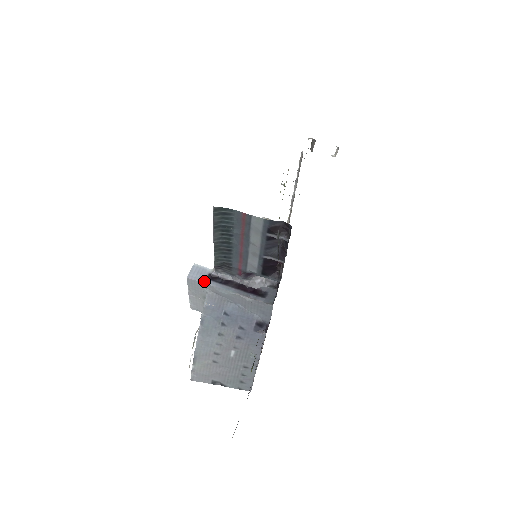
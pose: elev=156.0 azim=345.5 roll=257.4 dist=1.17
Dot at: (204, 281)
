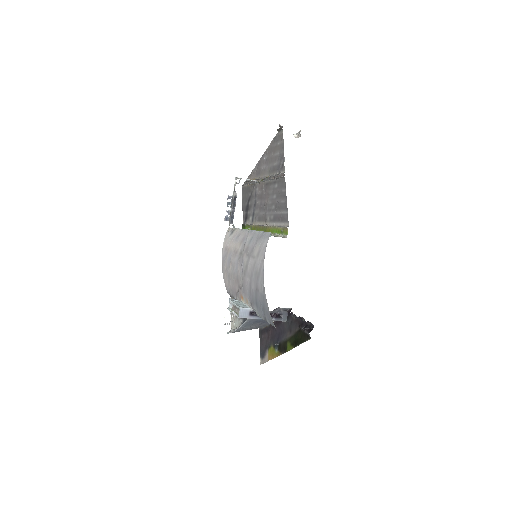
Dot at: (248, 317)
